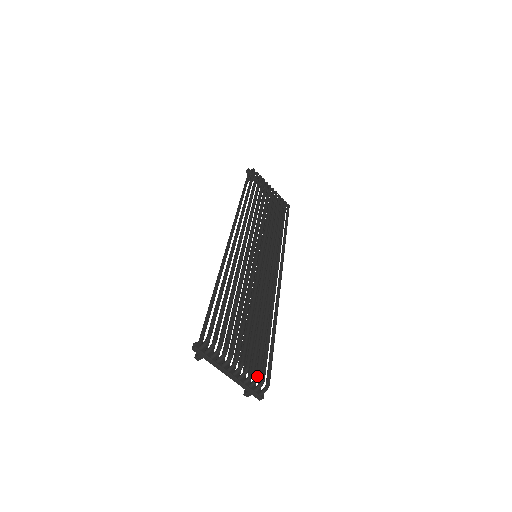
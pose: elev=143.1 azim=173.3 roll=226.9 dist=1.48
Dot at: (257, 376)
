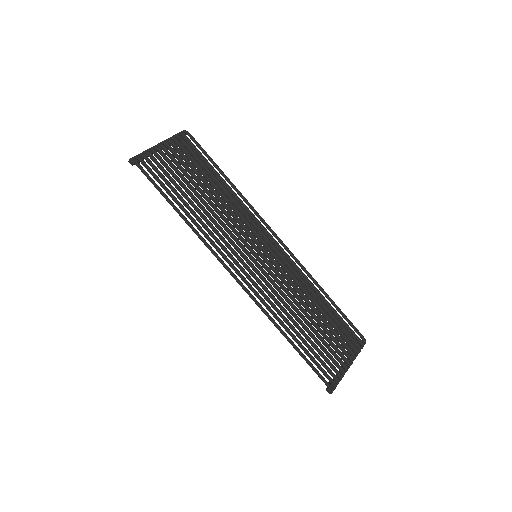
Dot at: (359, 348)
